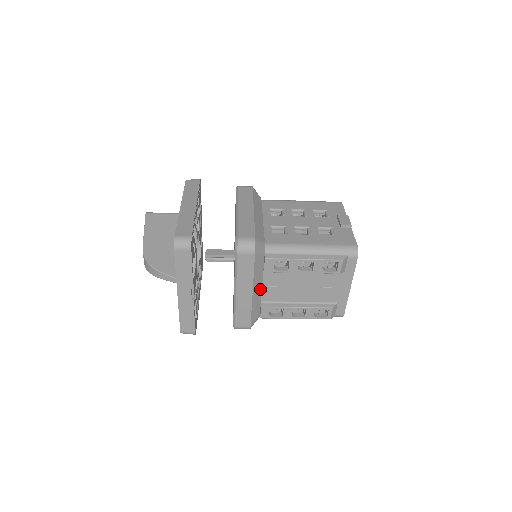
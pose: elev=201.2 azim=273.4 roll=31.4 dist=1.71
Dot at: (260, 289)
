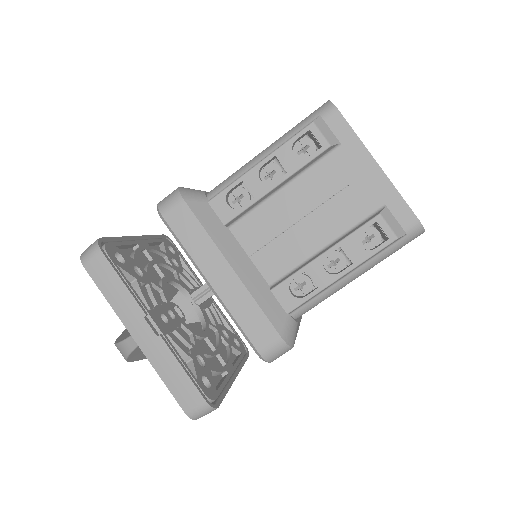
Dot at: (248, 263)
